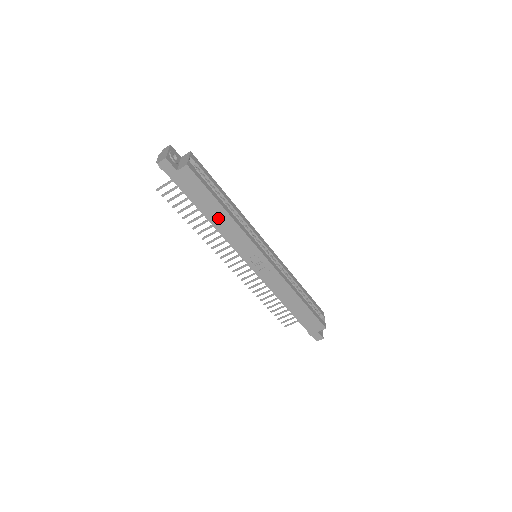
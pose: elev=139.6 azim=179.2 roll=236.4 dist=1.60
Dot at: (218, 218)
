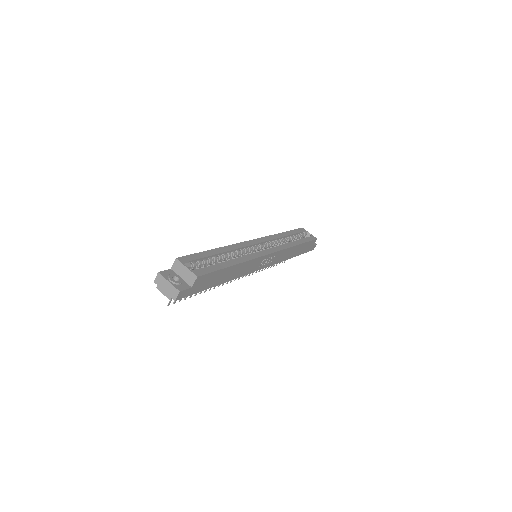
Dot at: (232, 274)
